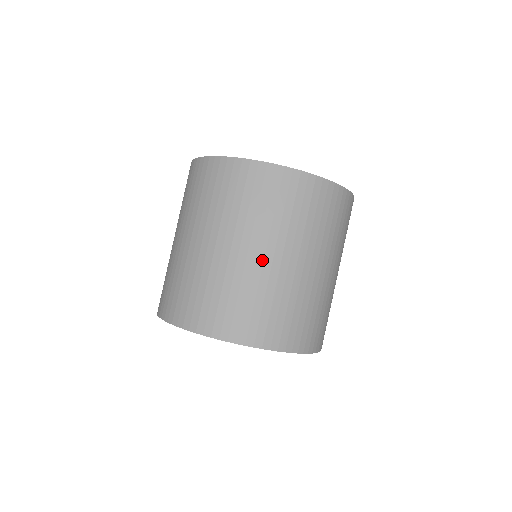
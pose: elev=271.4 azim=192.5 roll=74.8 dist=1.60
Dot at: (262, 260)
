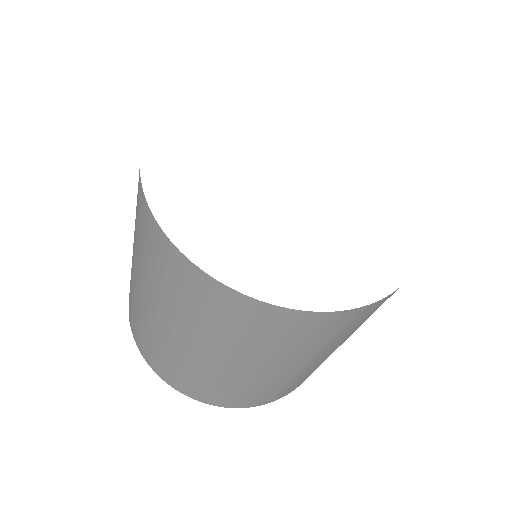
Dot at: (198, 355)
